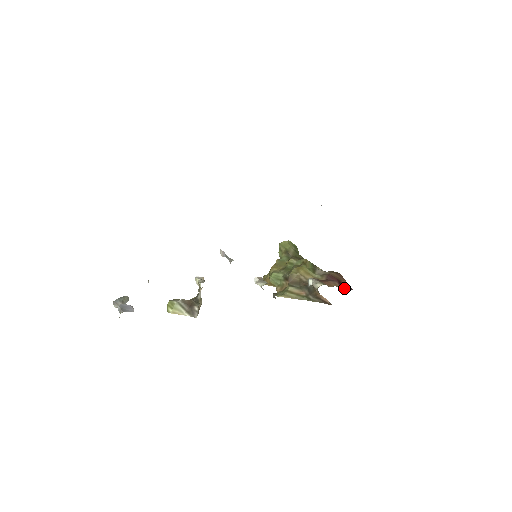
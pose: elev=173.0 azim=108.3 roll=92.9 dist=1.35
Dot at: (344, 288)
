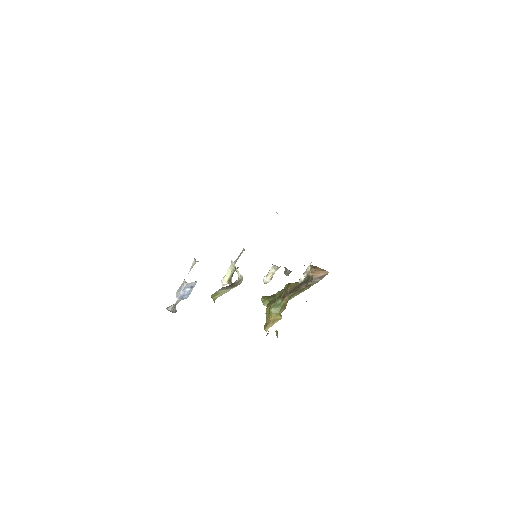
Dot at: occluded
